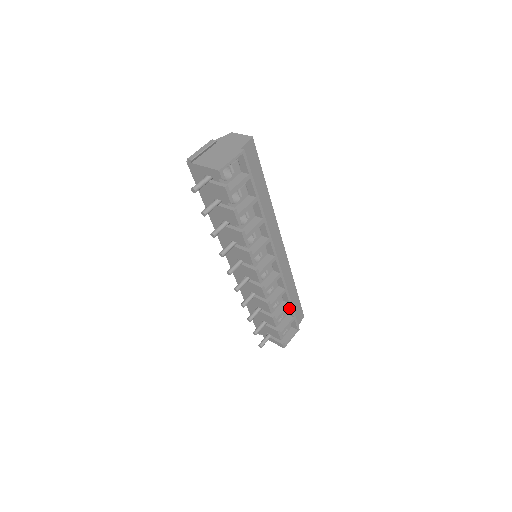
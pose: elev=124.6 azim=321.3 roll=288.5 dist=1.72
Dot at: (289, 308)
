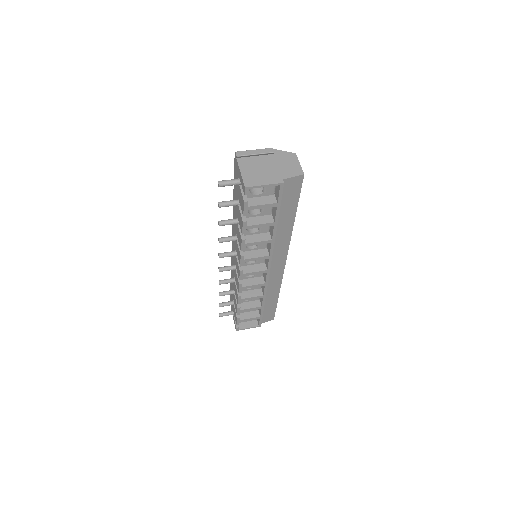
Dot at: occluded
